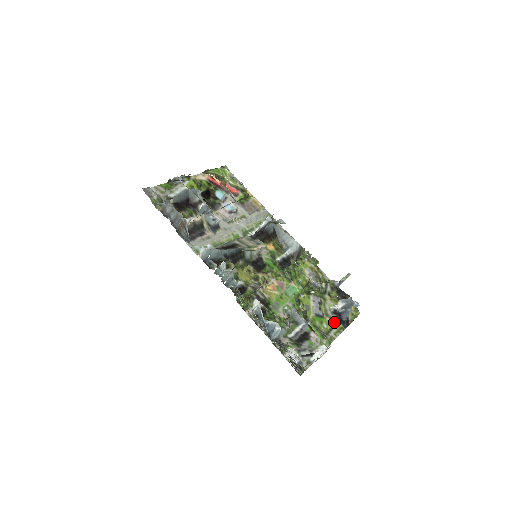
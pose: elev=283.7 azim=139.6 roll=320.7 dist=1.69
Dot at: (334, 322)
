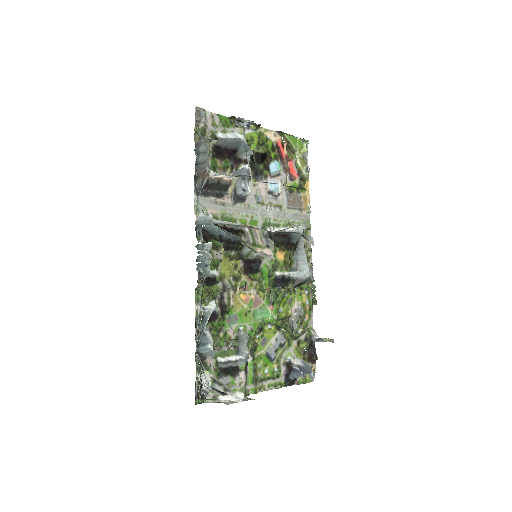
Dot at: (279, 373)
